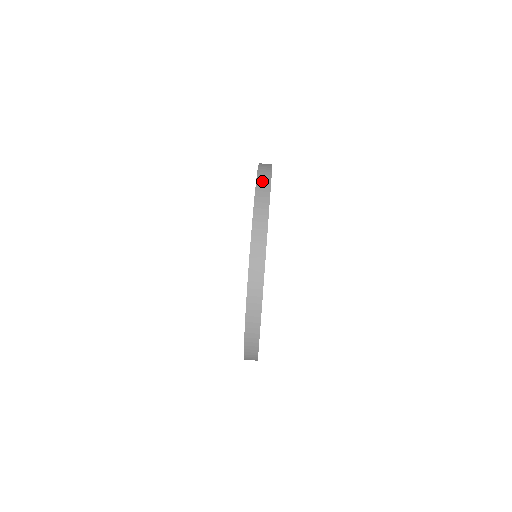
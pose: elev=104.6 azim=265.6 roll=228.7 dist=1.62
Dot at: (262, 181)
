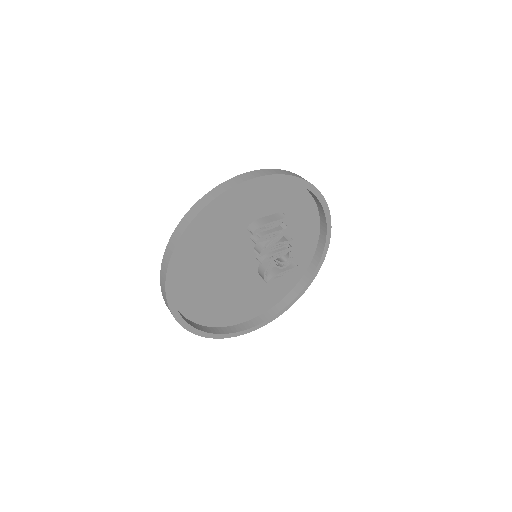
Dot at: occluded
